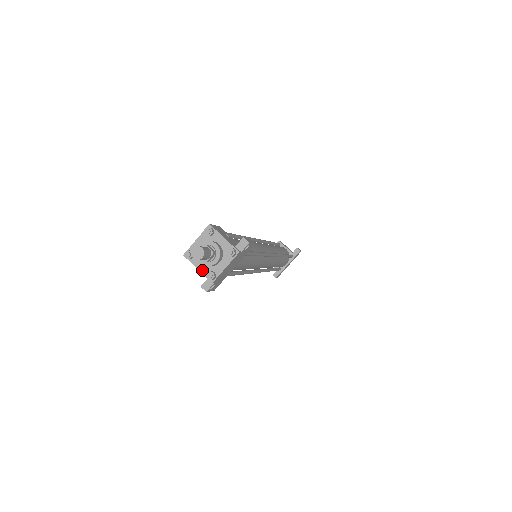
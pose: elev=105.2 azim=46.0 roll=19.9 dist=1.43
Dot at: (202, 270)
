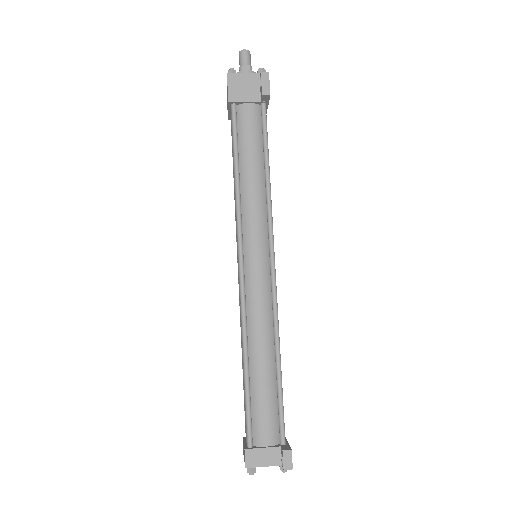
Dot at: (251, 74)
